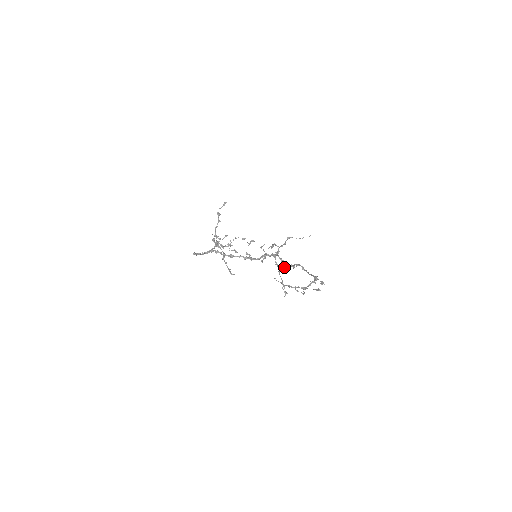
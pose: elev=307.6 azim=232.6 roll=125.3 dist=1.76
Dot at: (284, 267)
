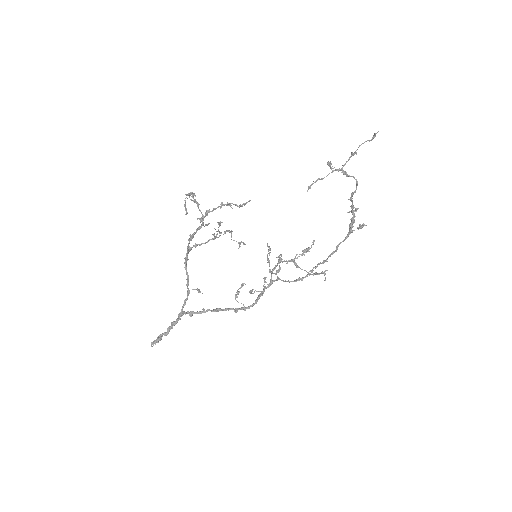
Dot at: (300, 254)
